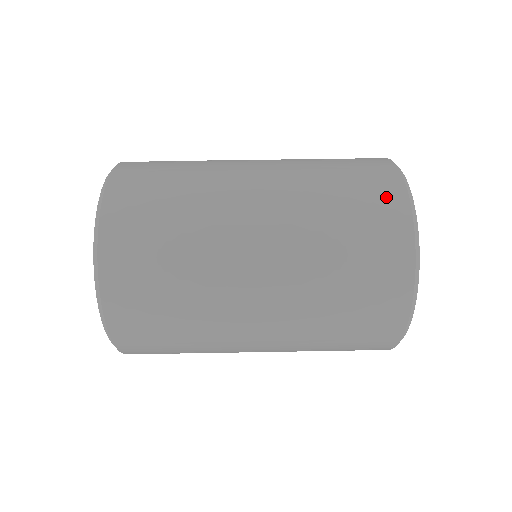
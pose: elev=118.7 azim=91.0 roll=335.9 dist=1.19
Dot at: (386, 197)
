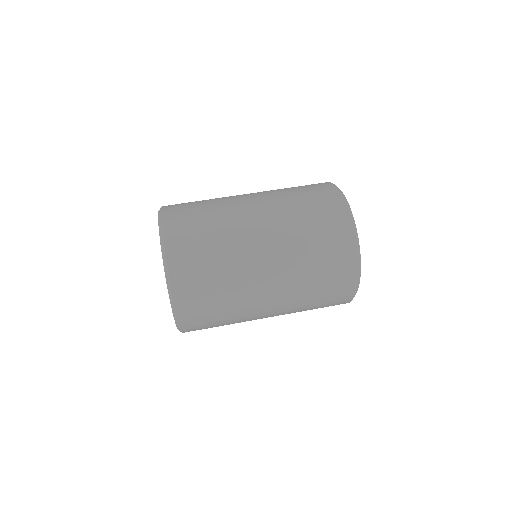
Dot at: (320, 185)
